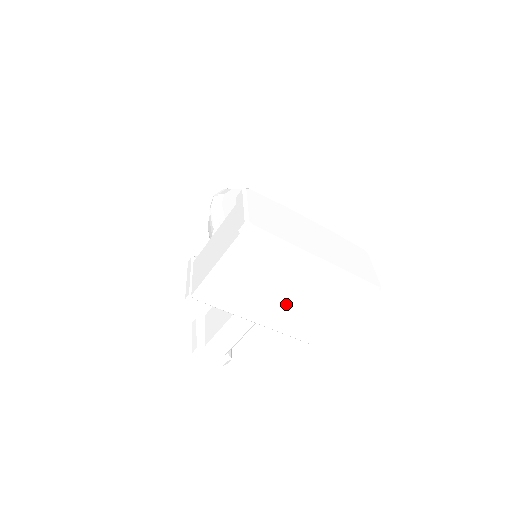
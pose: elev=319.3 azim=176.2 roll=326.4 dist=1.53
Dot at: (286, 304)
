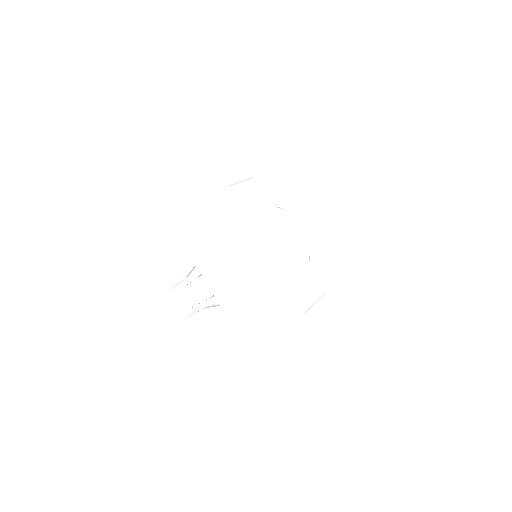
Dot at: (232, 280)
